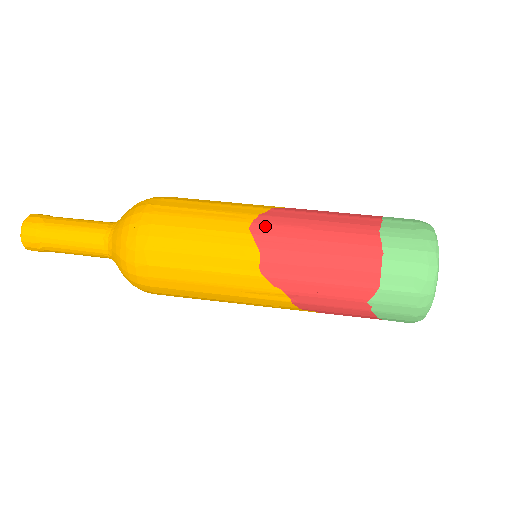
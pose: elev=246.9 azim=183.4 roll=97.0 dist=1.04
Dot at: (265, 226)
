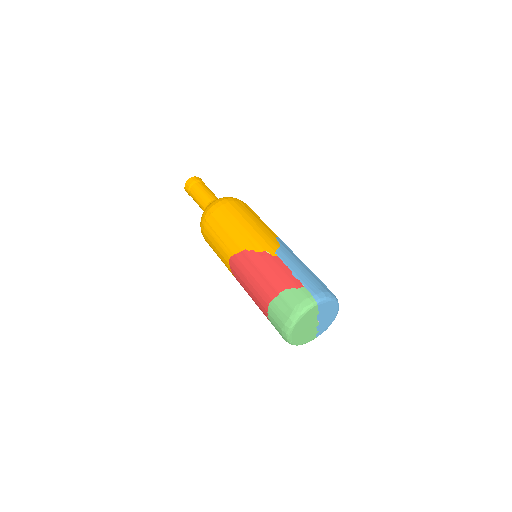
Dot at: (233, 264)
